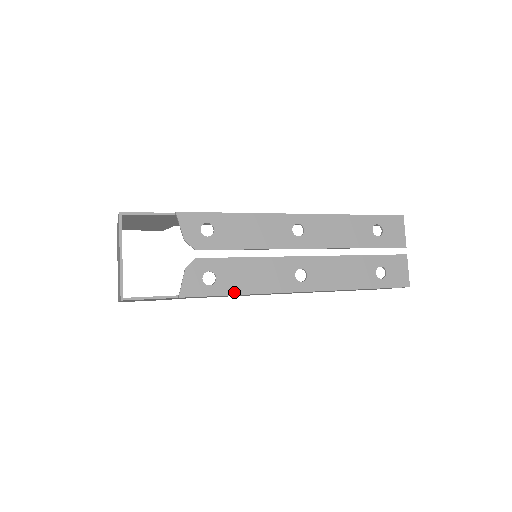
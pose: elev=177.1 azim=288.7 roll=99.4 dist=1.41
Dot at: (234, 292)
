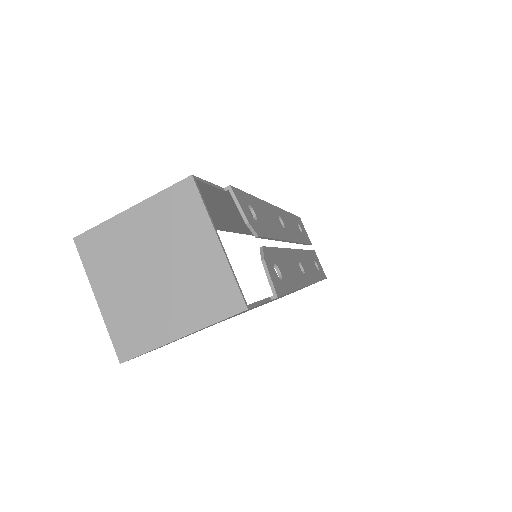
Dot at: (292, 288)
